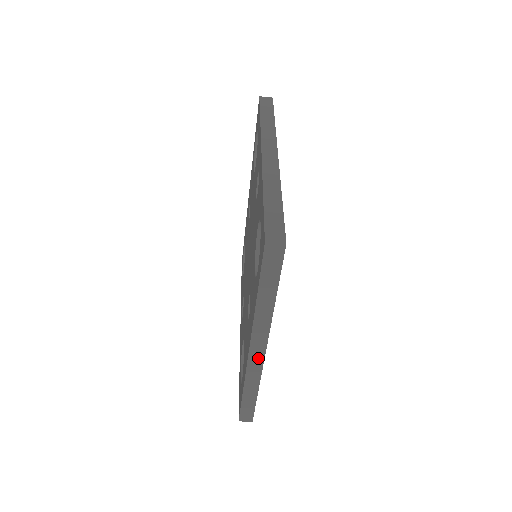
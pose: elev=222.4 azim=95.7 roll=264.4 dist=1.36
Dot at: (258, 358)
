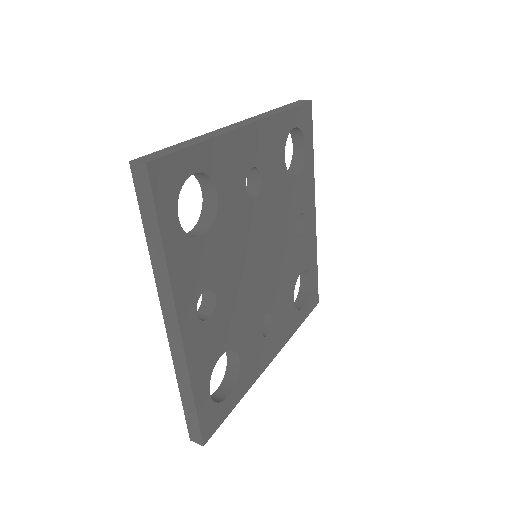
Dot at: occluded
